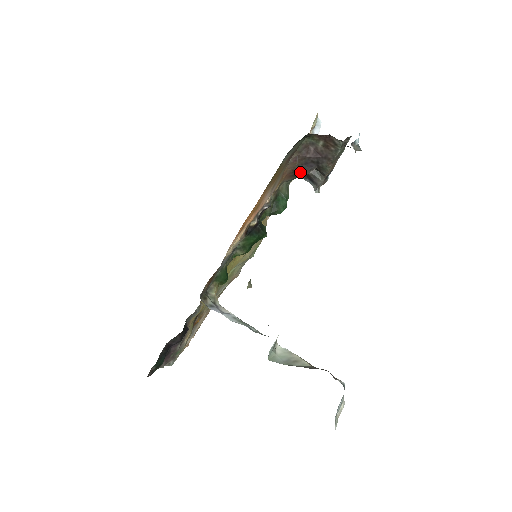
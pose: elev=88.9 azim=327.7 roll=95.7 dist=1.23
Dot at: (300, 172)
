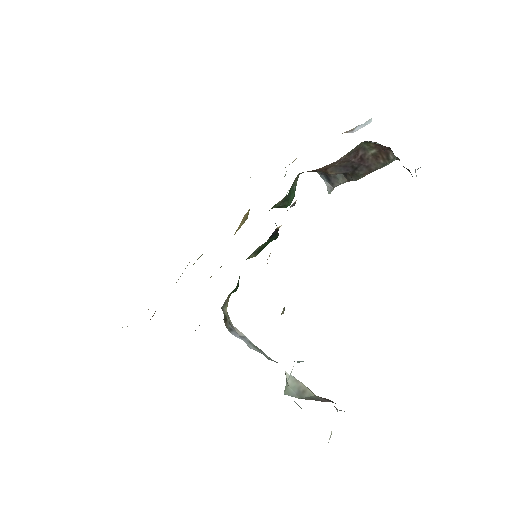
Dot at: (331, 172)
